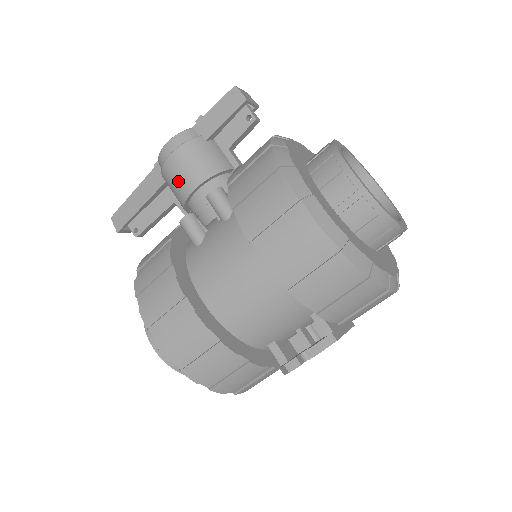
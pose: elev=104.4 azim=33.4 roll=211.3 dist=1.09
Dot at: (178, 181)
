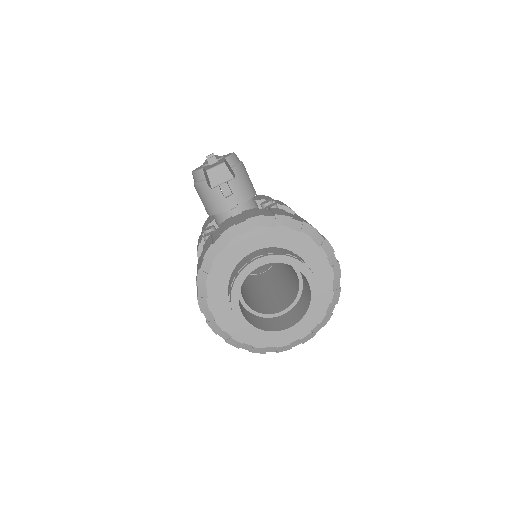
Dot at: occluded
